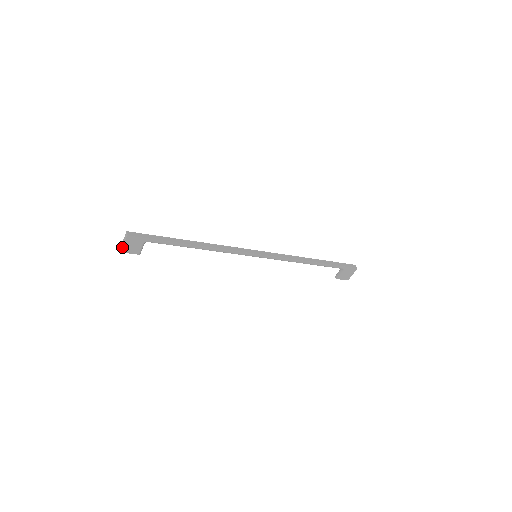
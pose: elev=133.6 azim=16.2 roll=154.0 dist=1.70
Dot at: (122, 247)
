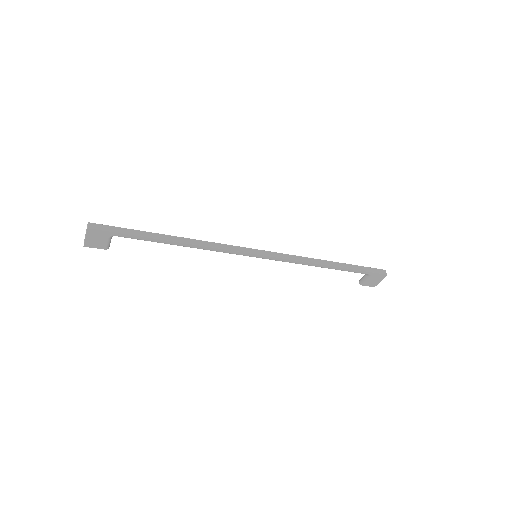
Dot at: (84, 240)
